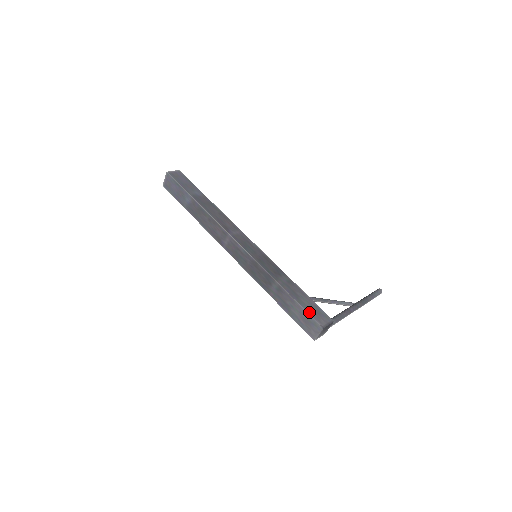
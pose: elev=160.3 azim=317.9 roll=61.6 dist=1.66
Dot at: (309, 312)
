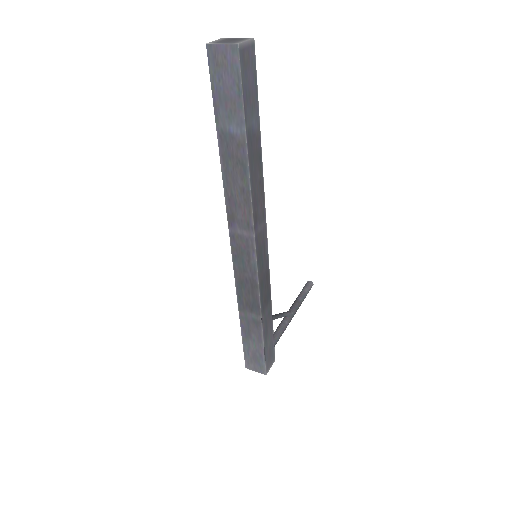
Dot at: (266, 357)
